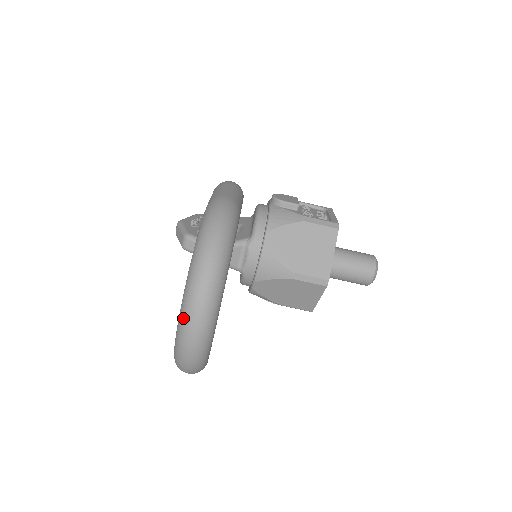
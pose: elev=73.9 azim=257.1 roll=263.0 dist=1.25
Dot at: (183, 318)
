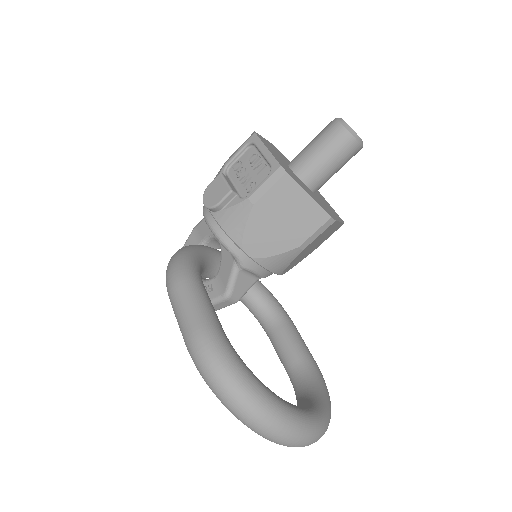
Dot at: occluded
